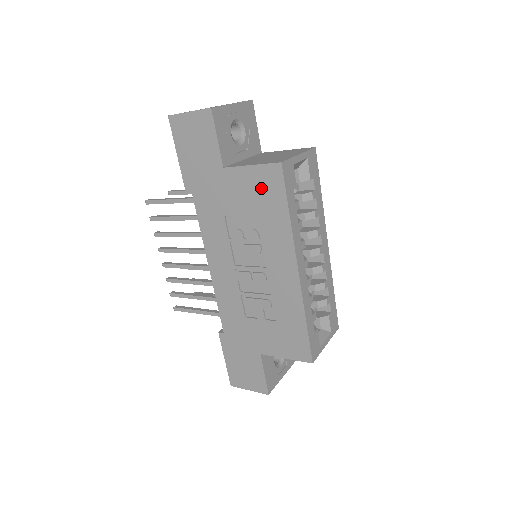
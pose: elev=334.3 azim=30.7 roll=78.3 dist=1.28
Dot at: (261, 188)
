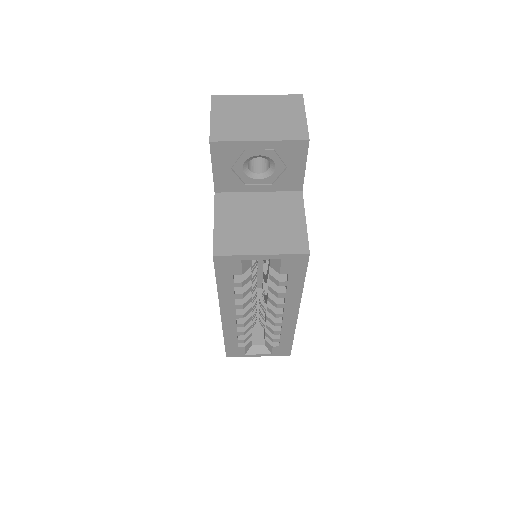
Dot at: occluded
